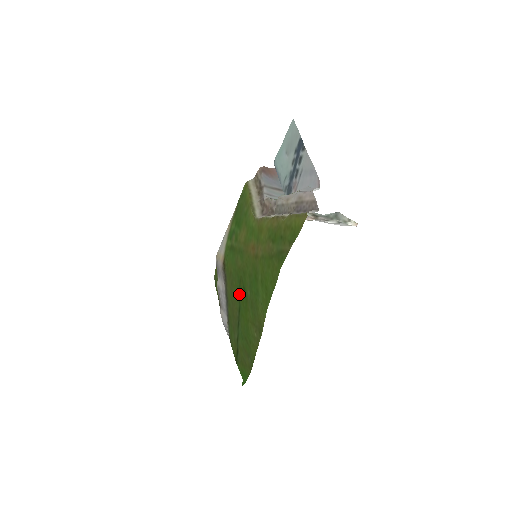
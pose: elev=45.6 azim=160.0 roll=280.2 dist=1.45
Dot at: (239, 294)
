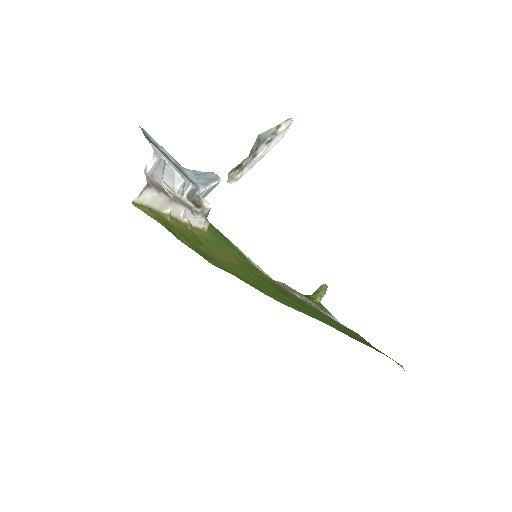
Dot at: occluded
